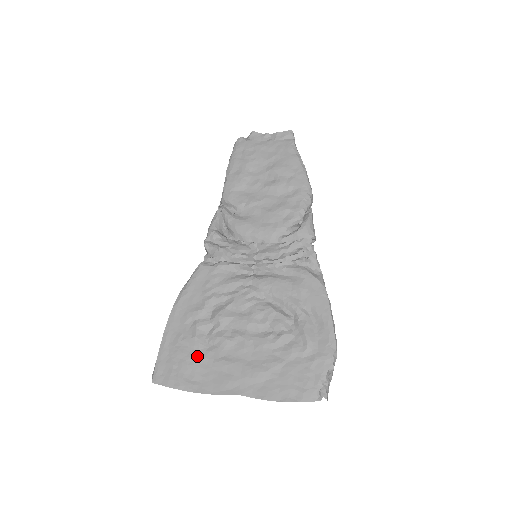
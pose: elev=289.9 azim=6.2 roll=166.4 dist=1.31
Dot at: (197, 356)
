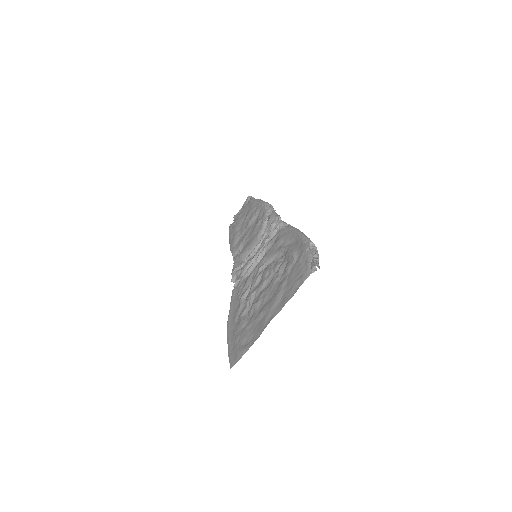
Dot at: (245, 329)
